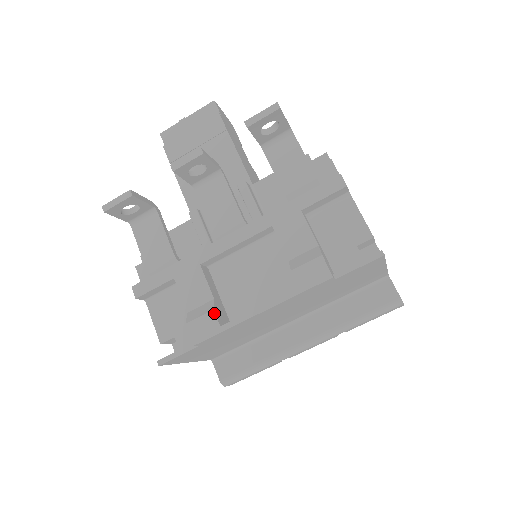
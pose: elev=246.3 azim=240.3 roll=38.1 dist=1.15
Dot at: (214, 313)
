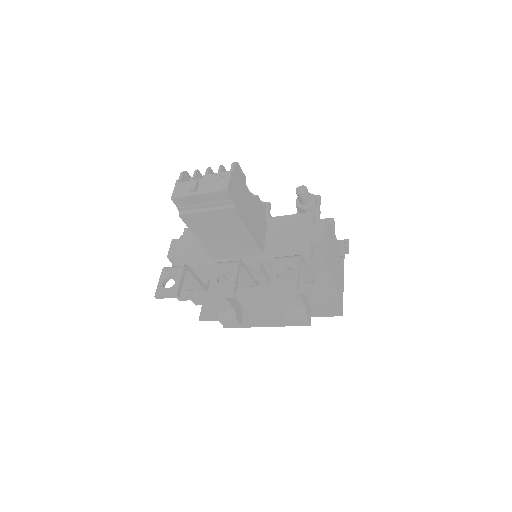
Dot at: (237, 322)
